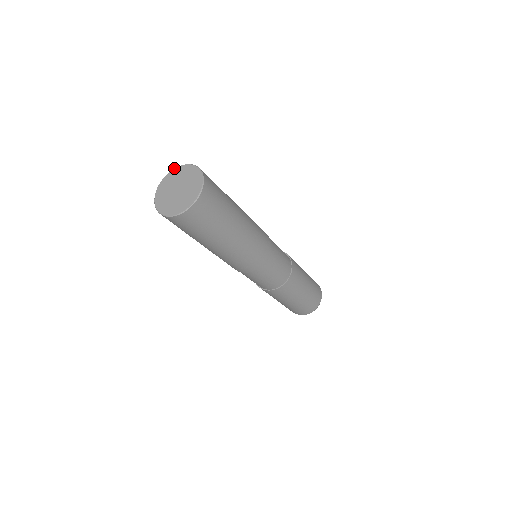
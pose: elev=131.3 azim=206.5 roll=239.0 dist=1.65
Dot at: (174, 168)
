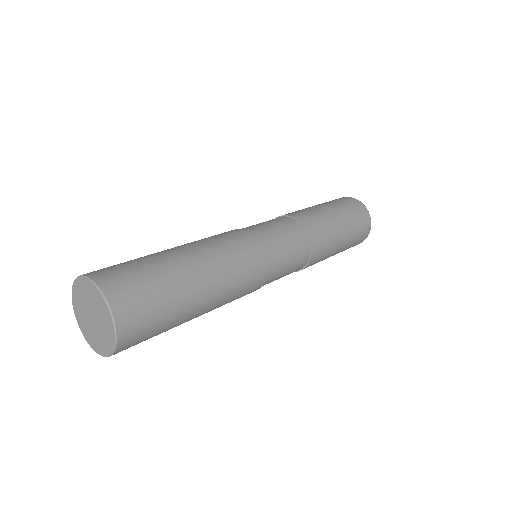
Dot at: (81, 276)
